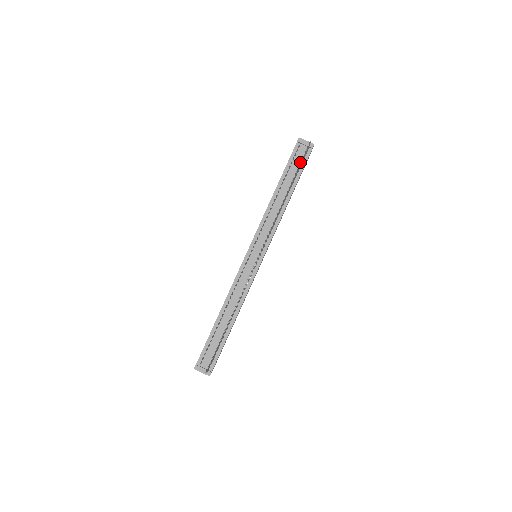
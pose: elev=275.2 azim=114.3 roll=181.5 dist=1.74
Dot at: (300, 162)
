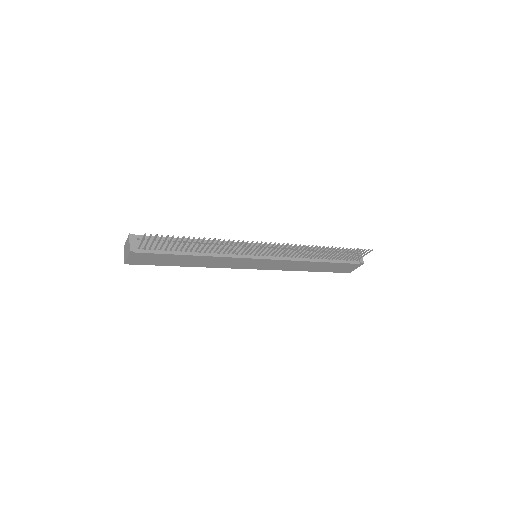
Dot at: (346, 258)
